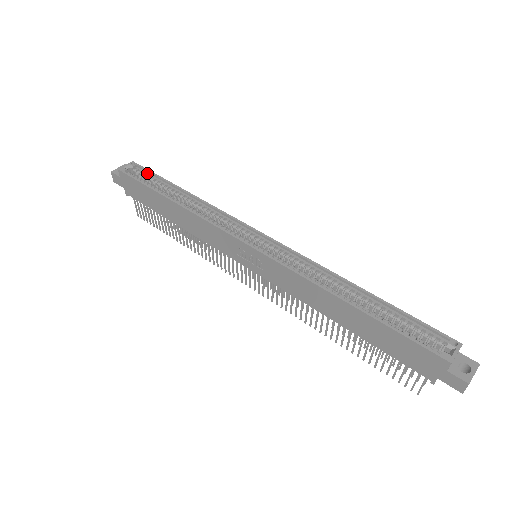
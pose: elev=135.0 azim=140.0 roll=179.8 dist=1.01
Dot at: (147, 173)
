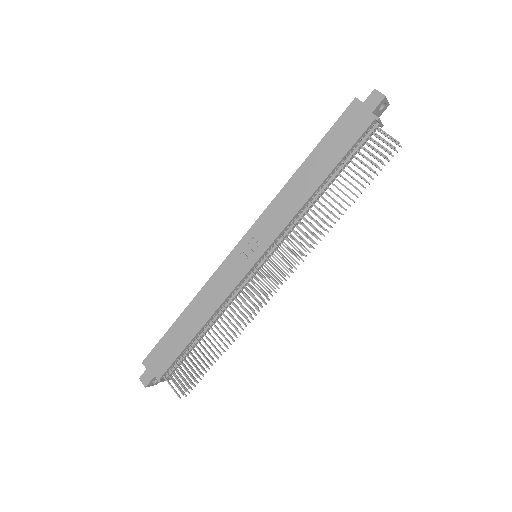
Dot at: occluded
